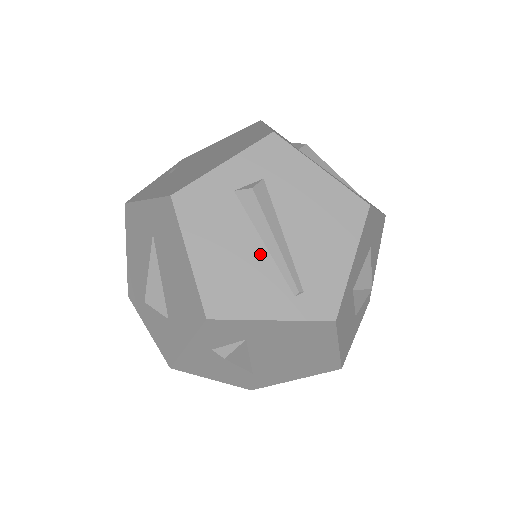
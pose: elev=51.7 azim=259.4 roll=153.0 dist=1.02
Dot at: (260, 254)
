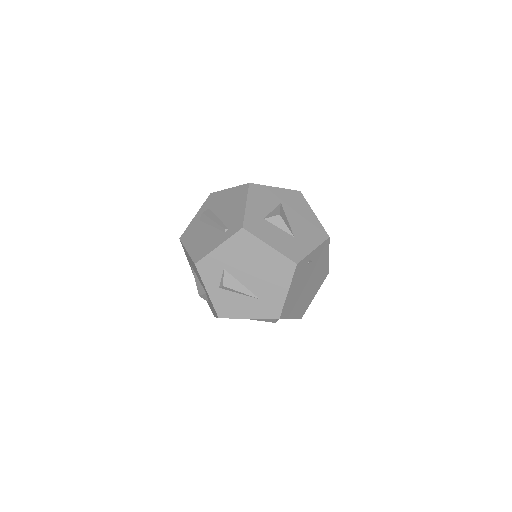
Dot at: (211, 230)
